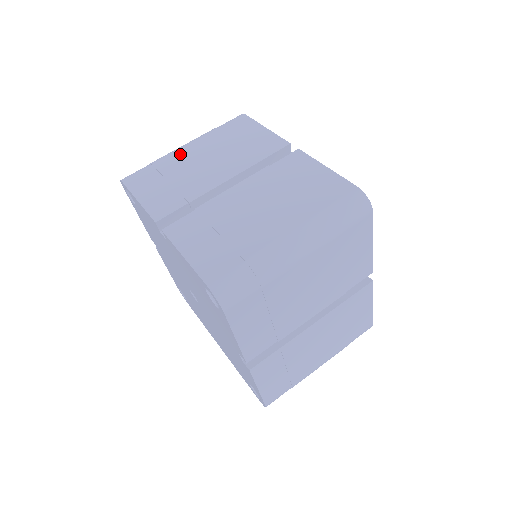
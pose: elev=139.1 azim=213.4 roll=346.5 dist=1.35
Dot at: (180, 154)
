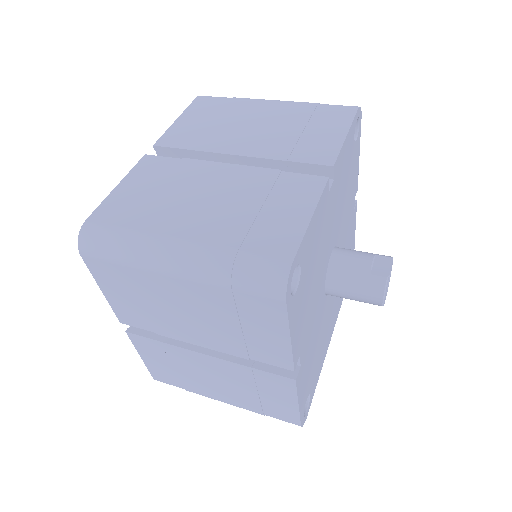
Dot at: (257, 105)
